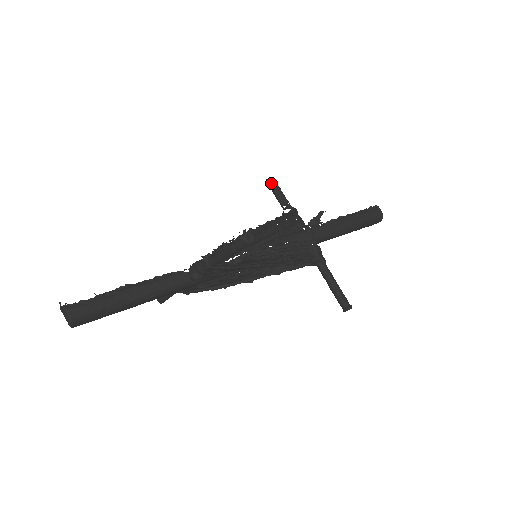
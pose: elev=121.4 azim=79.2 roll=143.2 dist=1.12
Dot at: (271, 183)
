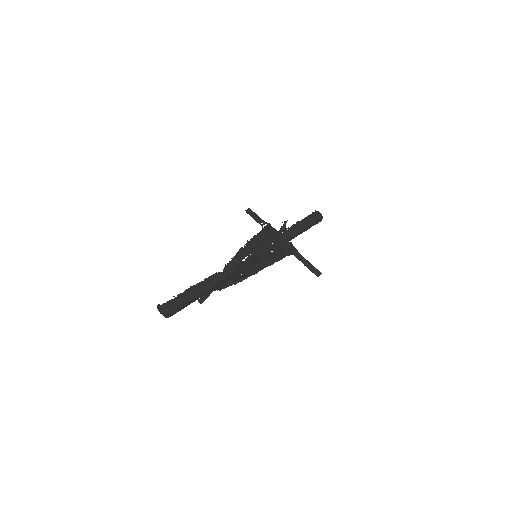
Dot at: (249, 211)
